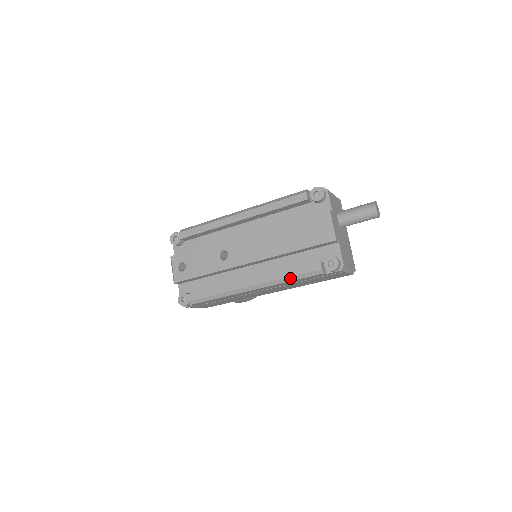
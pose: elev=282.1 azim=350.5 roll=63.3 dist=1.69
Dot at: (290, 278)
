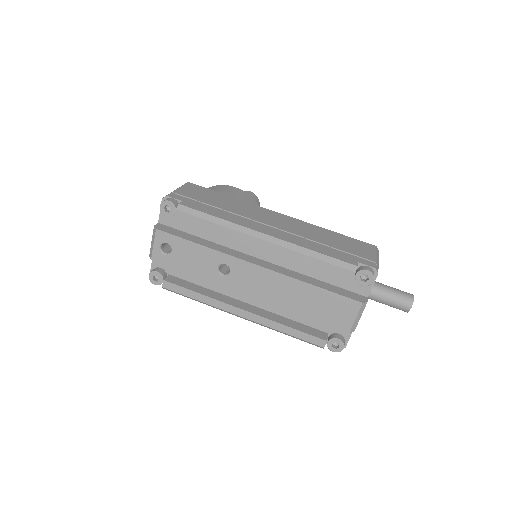
Dot at: (287, 334)
